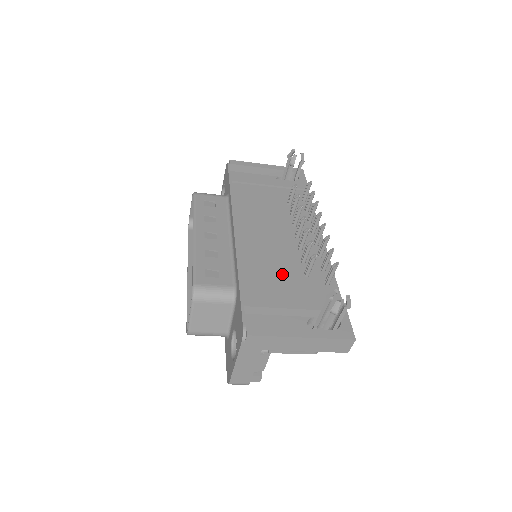
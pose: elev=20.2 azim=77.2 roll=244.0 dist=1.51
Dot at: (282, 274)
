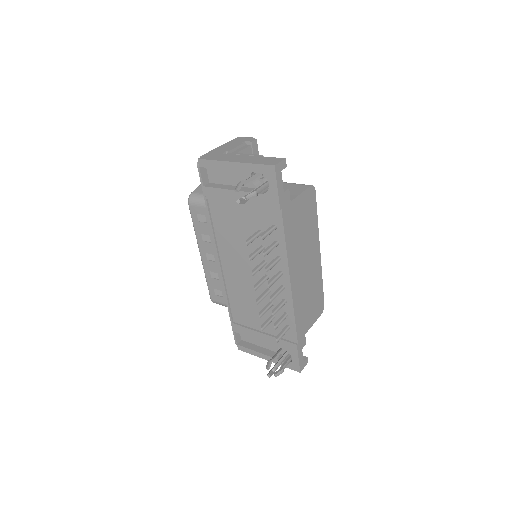
Dot at: (256, 312)
